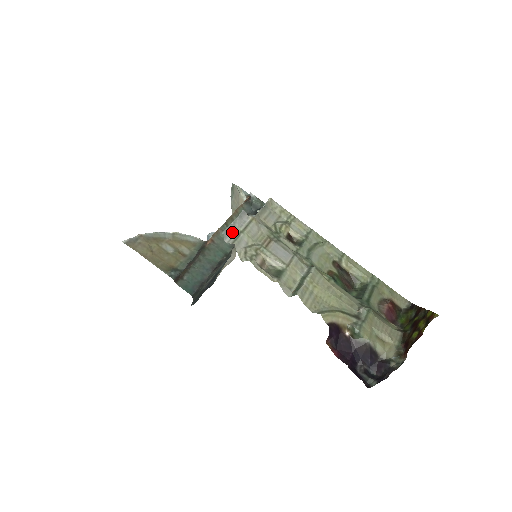
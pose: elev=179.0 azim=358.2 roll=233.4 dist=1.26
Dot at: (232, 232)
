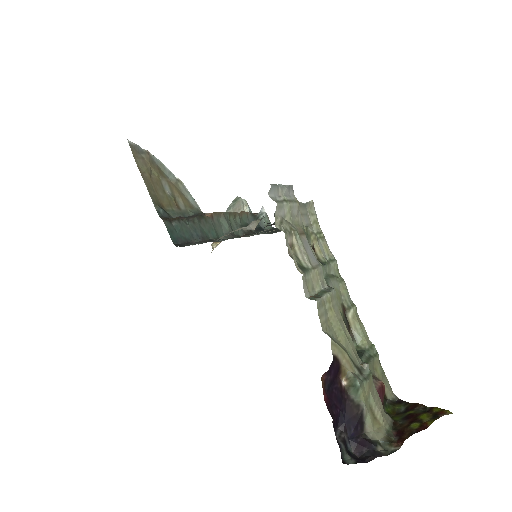
Dot at: (277, 193)
